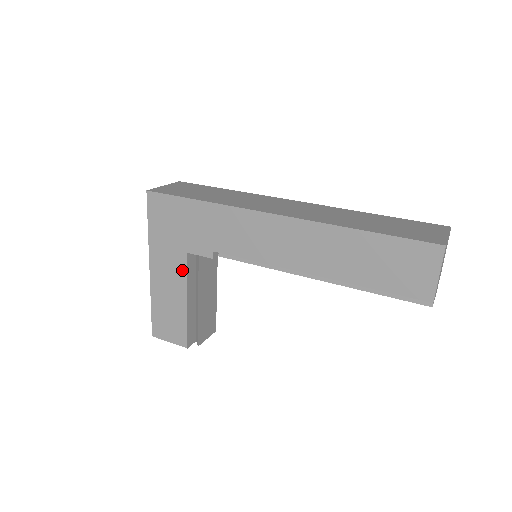
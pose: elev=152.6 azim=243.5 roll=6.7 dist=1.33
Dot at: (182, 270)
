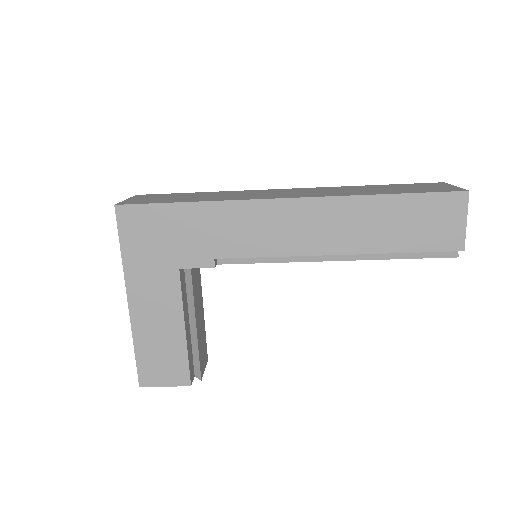
Dot at: (174, 292)
